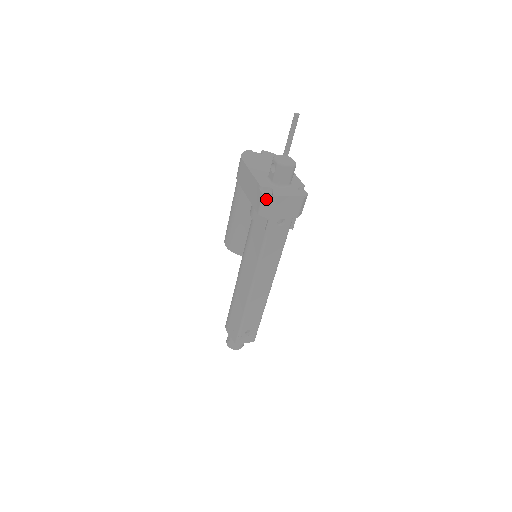
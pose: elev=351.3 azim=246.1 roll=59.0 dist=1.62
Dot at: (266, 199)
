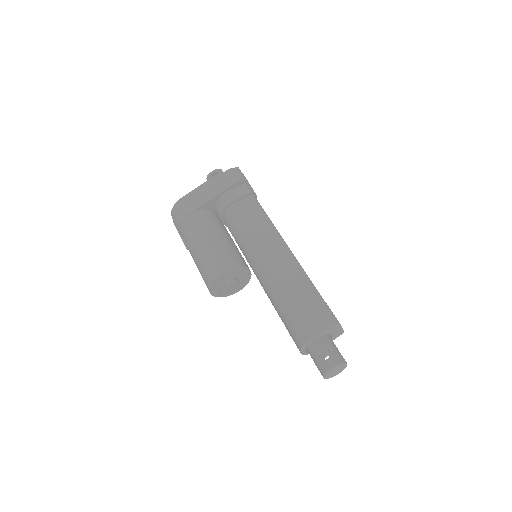
Dot at: (234, 170)
